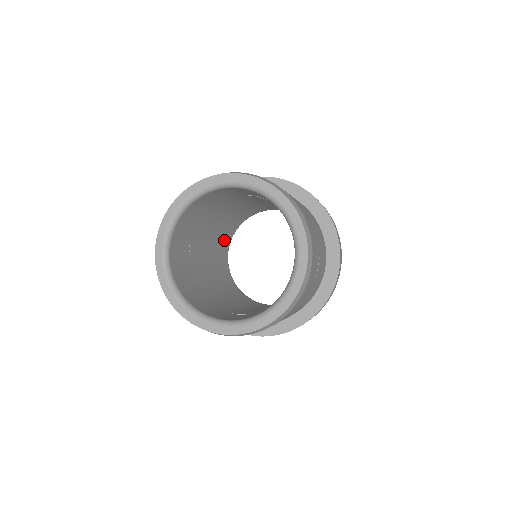
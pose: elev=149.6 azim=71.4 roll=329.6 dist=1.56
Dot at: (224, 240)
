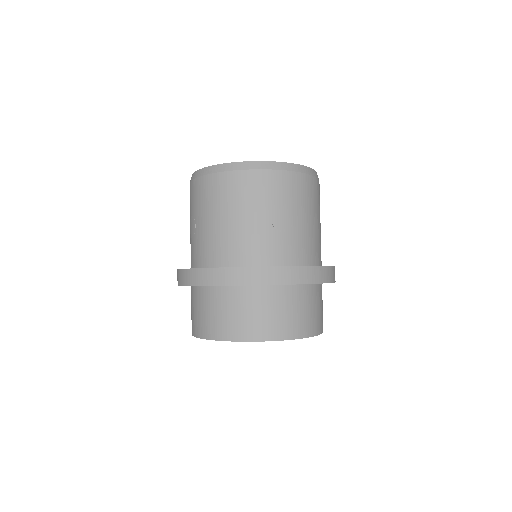
Dot at: occluded
